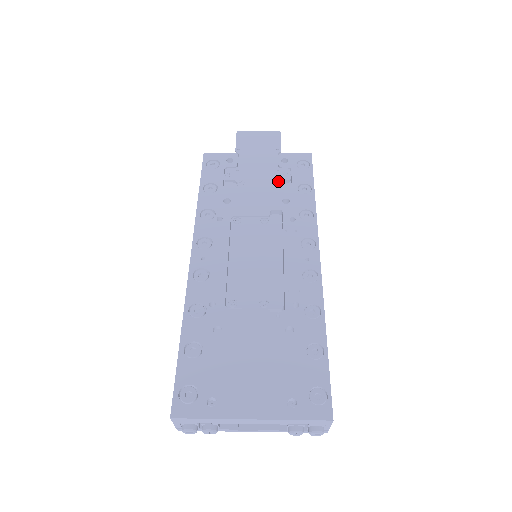
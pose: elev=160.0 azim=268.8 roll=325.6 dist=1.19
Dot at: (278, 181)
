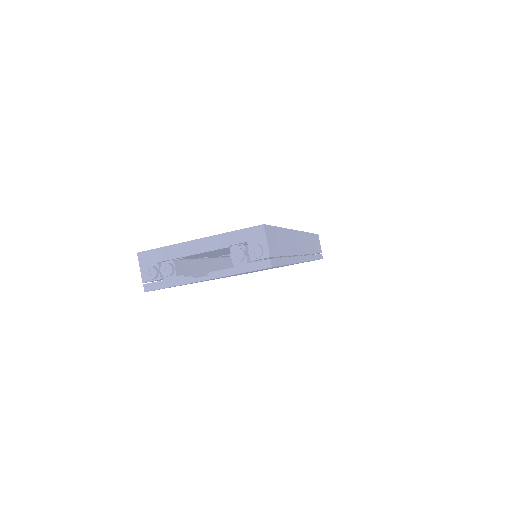
Dot at: occluded
